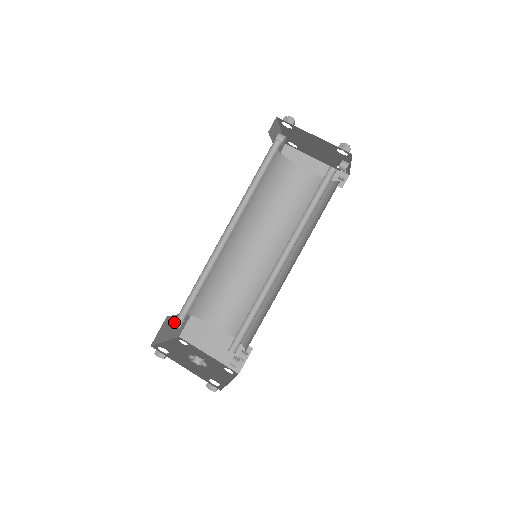
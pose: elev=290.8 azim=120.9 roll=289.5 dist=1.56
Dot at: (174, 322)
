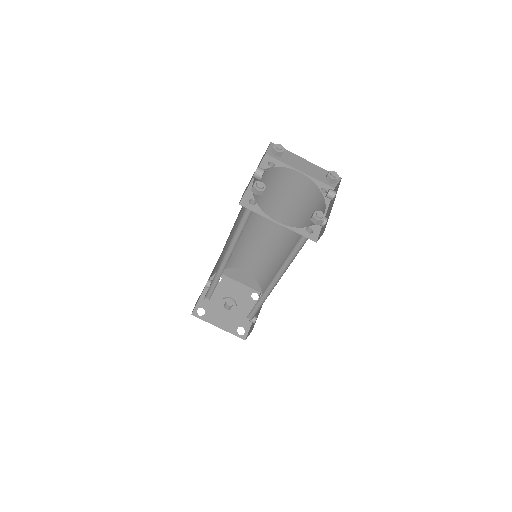
Dot at: occluded
